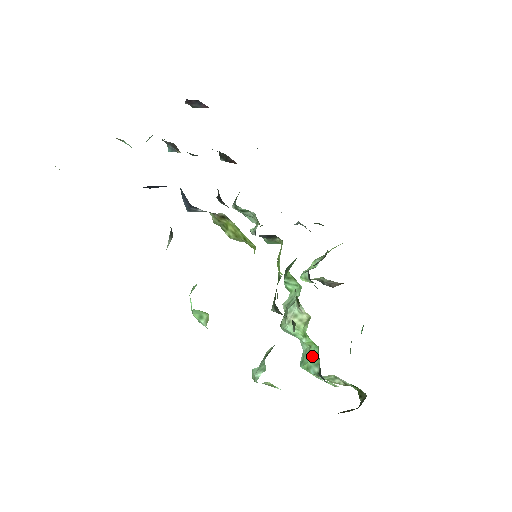
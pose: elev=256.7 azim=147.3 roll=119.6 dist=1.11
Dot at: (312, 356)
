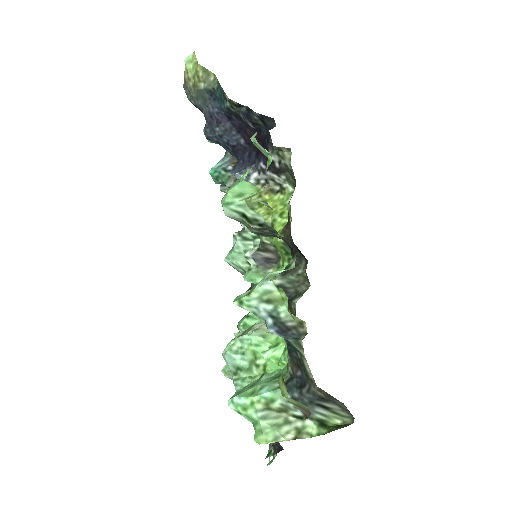
Dot at: (268, 378)
